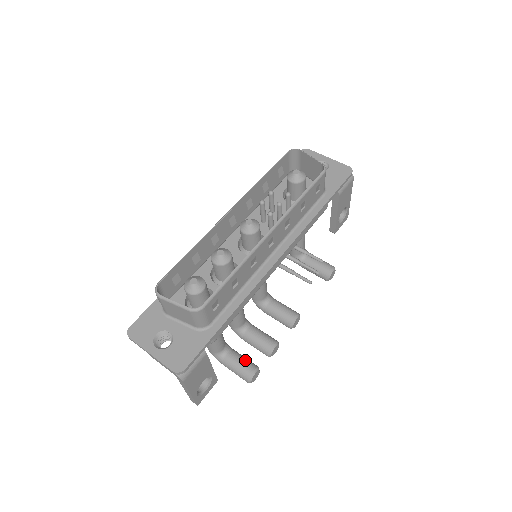
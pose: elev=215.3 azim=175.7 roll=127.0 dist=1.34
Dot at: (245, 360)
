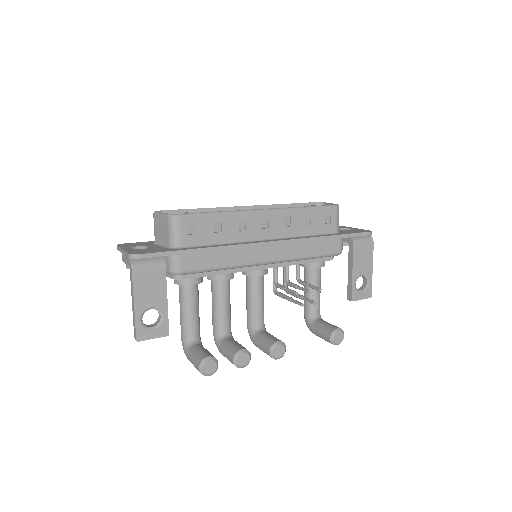
Dot at: (208, 351)
